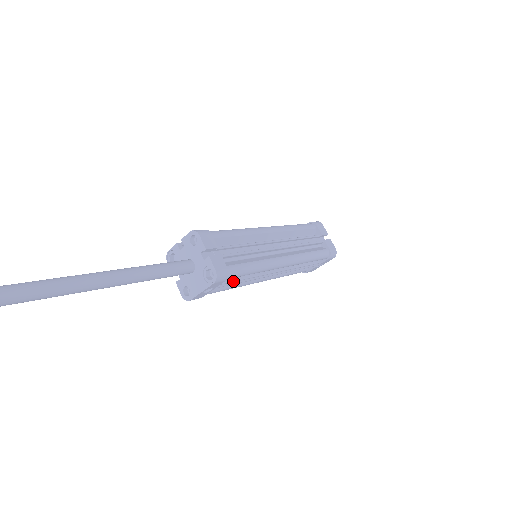
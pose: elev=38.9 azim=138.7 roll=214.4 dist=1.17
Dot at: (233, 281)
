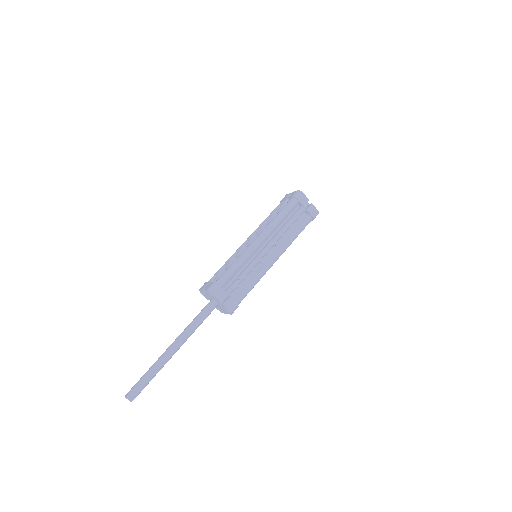
Dot at: occluded
